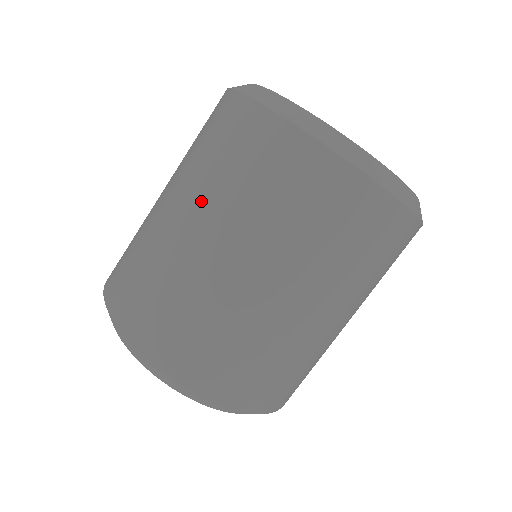
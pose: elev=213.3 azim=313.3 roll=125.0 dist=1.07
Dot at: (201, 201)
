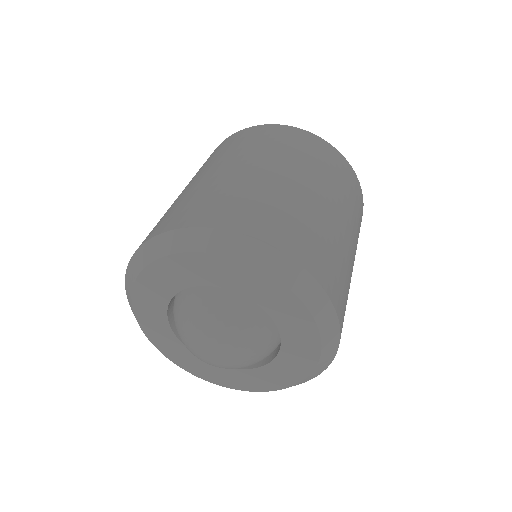
Dot at: (291, 165)
